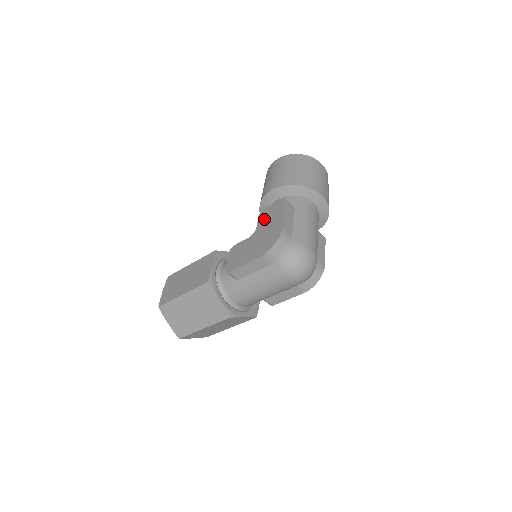
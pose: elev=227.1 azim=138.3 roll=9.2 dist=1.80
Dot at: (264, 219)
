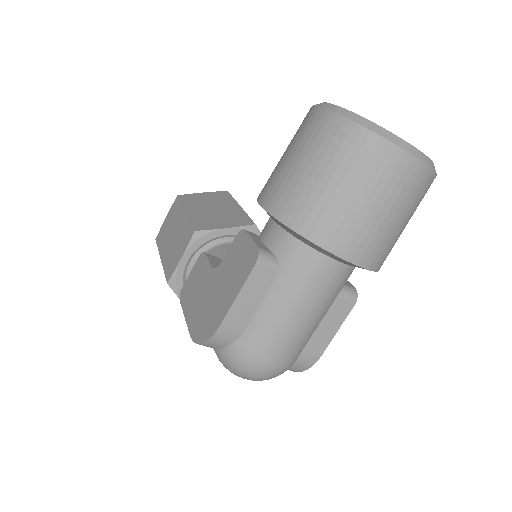
Dot at: (230, 259)
